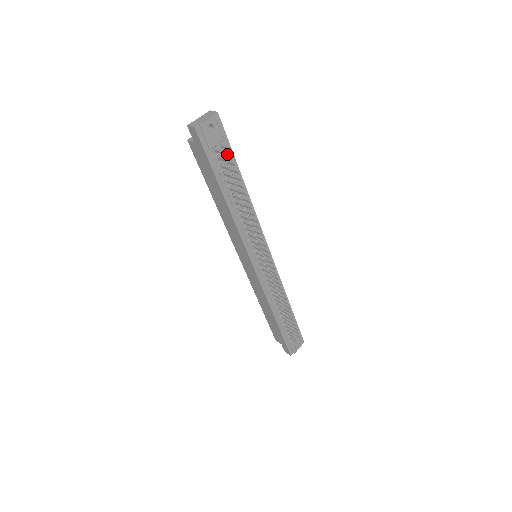
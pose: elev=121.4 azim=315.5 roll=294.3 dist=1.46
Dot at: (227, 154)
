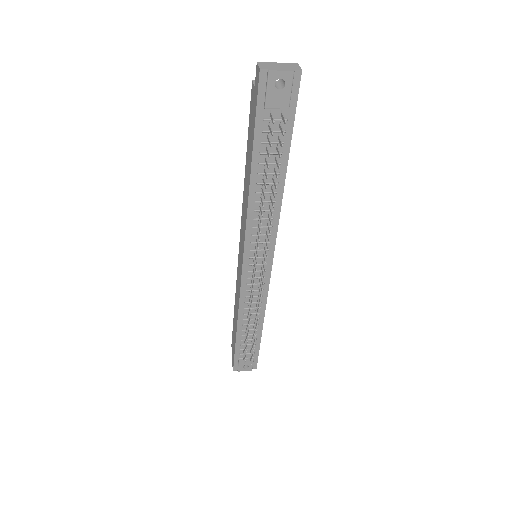
Dot at: (282, 127)
